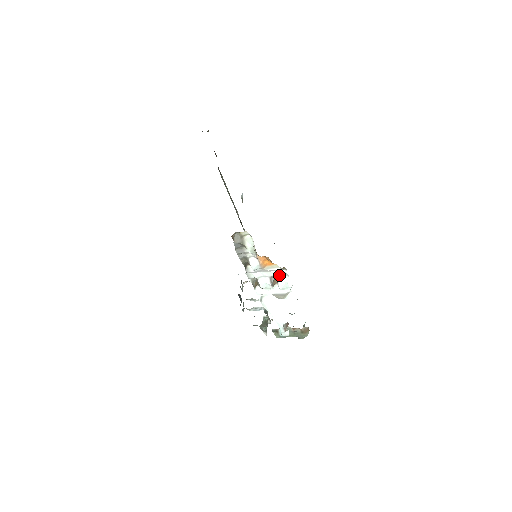
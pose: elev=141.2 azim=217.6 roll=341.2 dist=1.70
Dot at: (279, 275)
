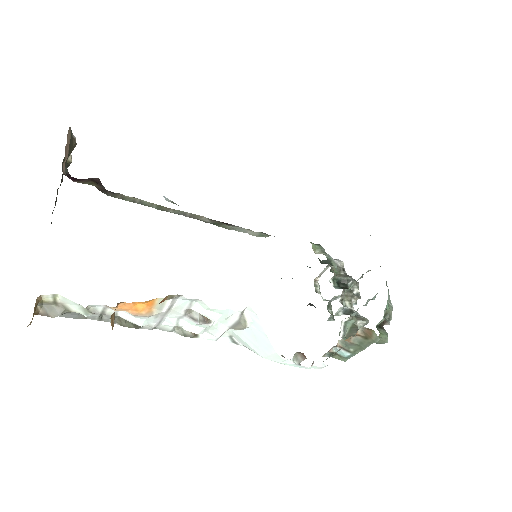
Dot at: (189, 305)
